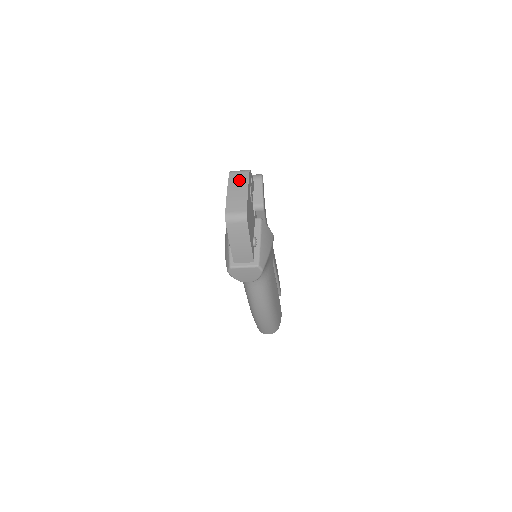
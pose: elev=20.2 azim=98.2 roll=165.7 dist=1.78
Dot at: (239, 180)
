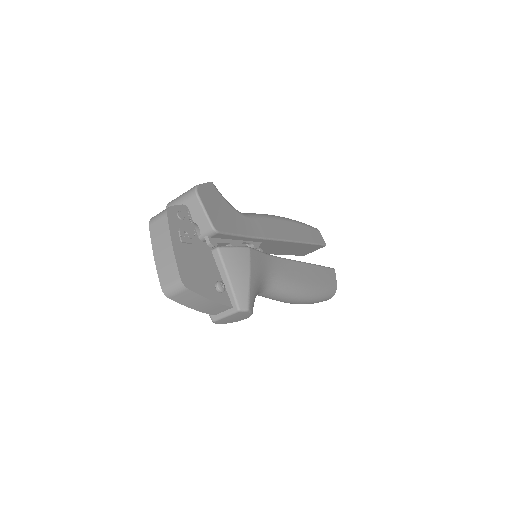
Dot at: (160, 233)
